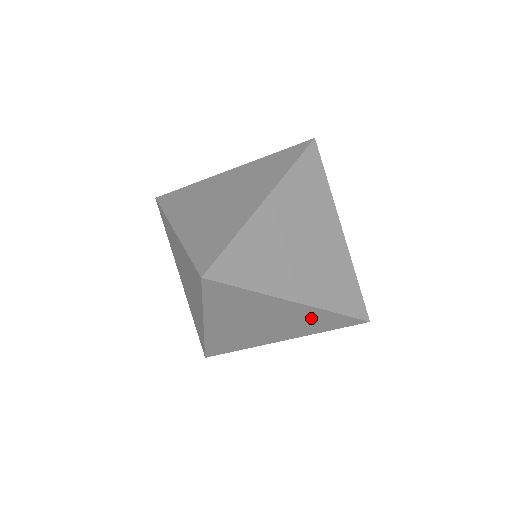
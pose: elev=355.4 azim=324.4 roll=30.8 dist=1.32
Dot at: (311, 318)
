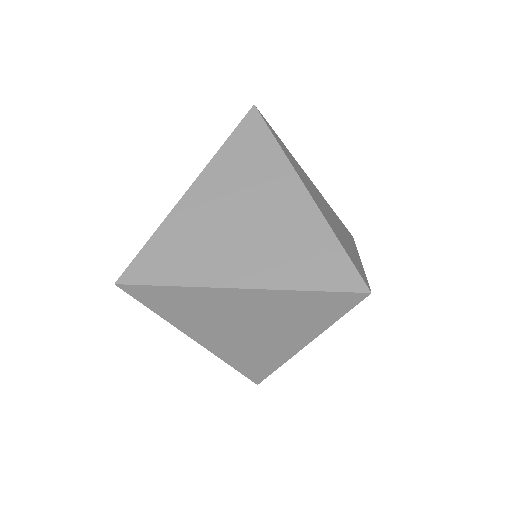
Dot at: (288, 306)
